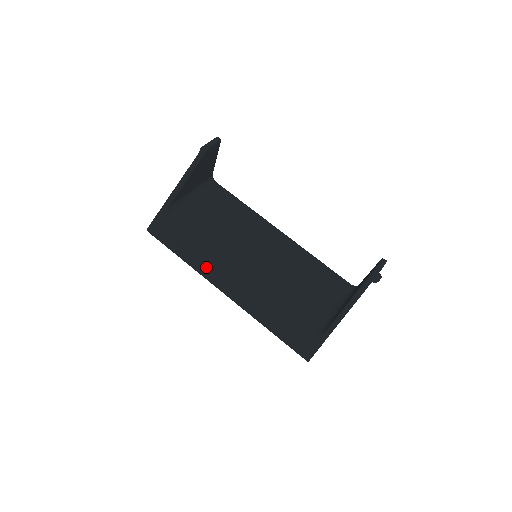
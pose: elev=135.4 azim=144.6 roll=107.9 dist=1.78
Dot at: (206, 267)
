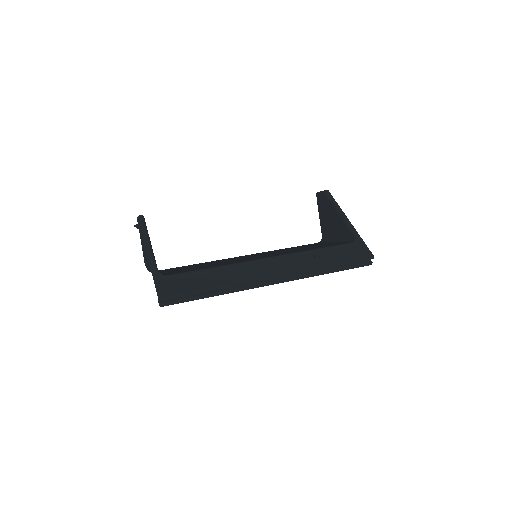
Dot at: (241, 273)
